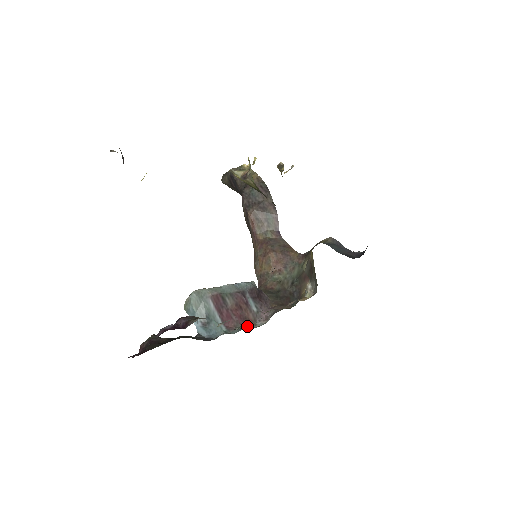
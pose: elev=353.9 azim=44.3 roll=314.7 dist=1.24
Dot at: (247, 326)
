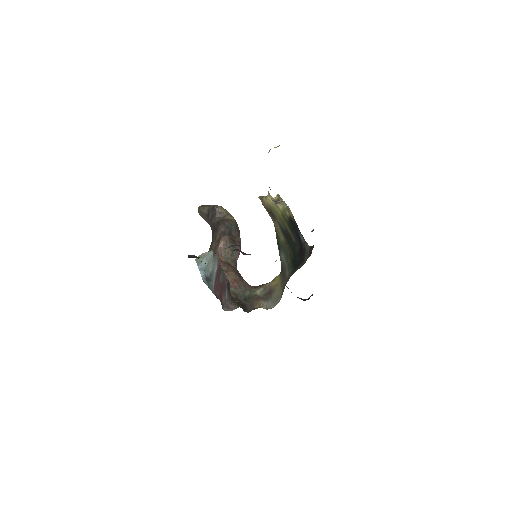
Dot at: occluded
